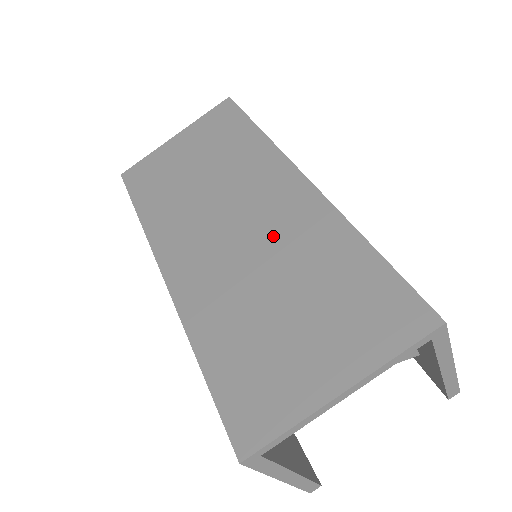
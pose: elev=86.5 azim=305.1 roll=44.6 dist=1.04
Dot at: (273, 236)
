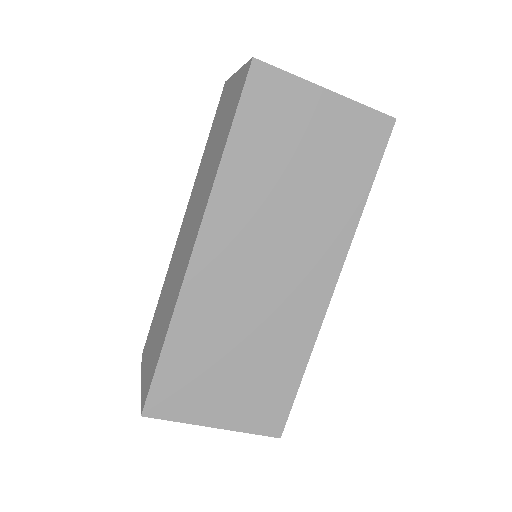
Dot at: (277, 309)
